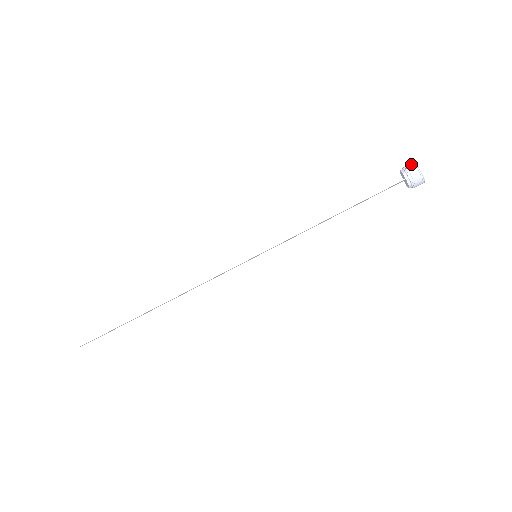
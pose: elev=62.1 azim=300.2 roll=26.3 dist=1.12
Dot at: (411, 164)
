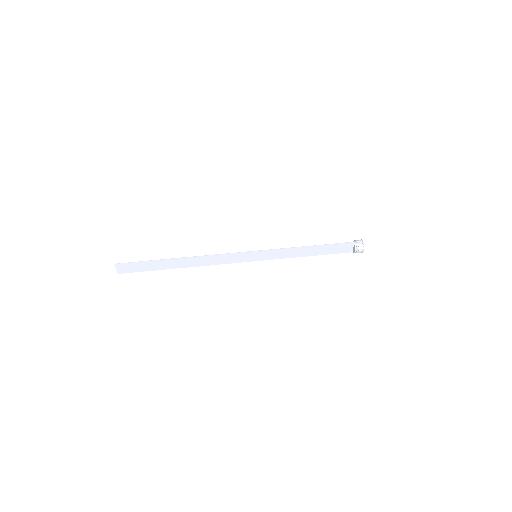
Dot at: occluded
